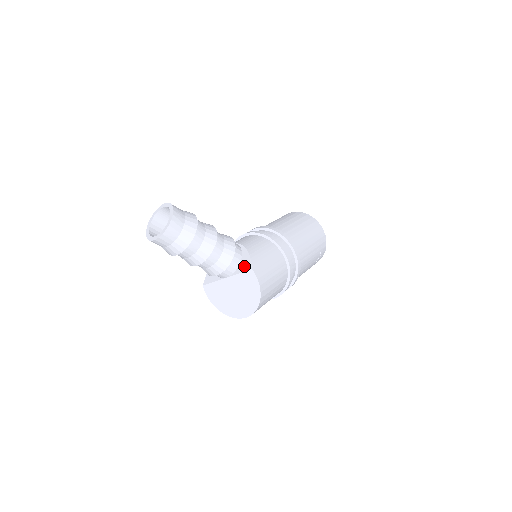
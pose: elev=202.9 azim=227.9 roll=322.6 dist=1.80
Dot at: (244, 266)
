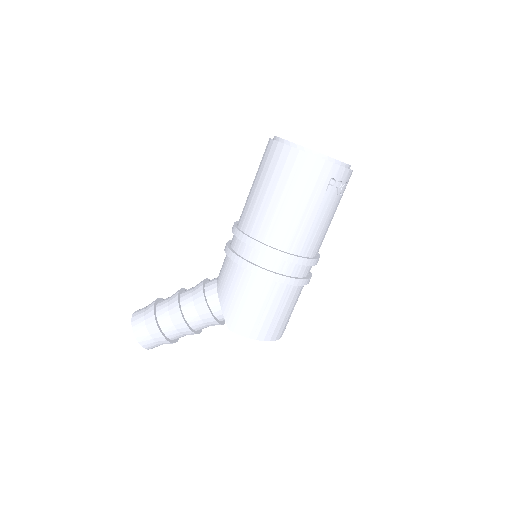
Dot at: occluded
